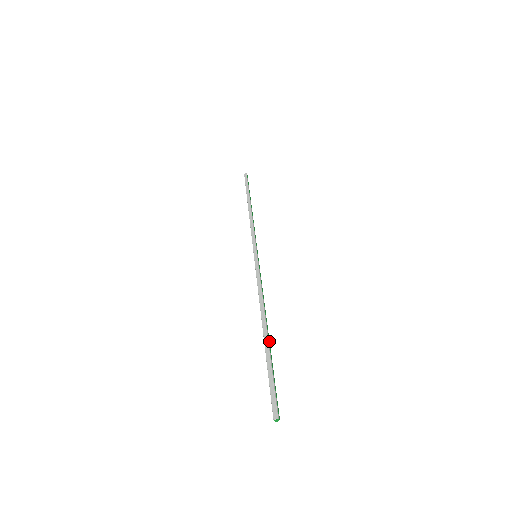
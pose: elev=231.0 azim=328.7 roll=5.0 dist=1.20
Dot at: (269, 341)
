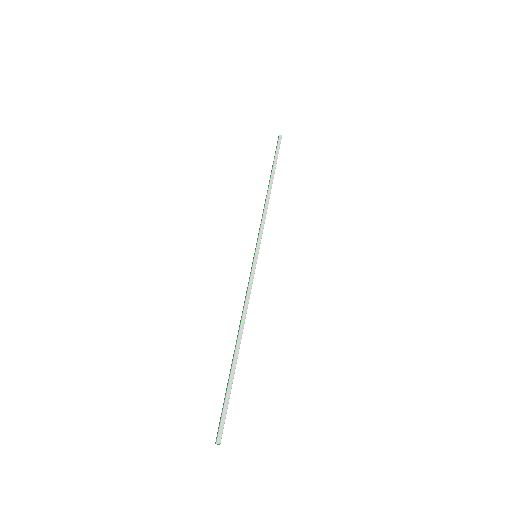
Dot at: (236, 362)
